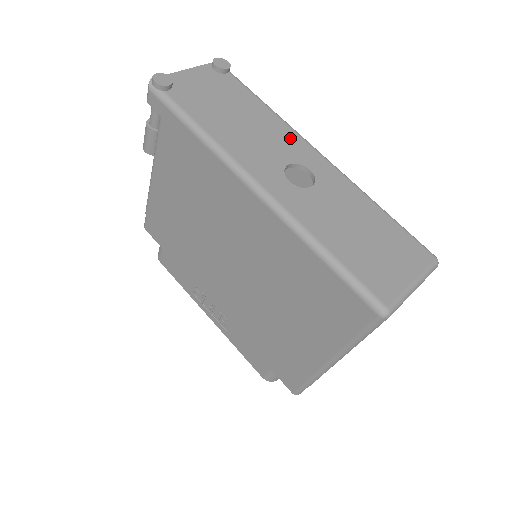
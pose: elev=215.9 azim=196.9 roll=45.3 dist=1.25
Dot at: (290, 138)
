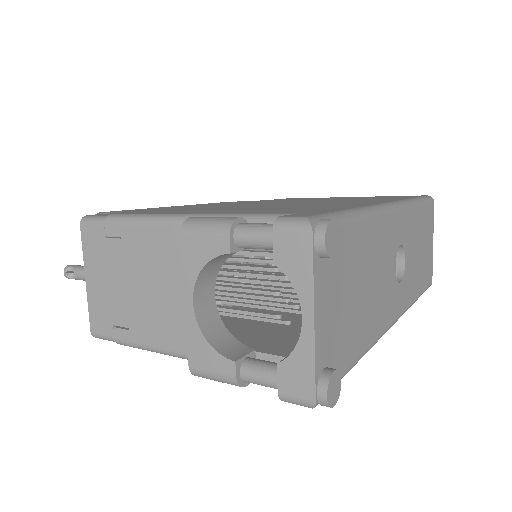
Dot at: (387, 232)
